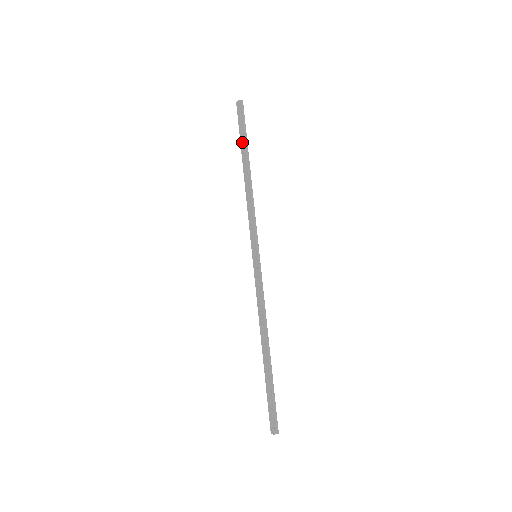
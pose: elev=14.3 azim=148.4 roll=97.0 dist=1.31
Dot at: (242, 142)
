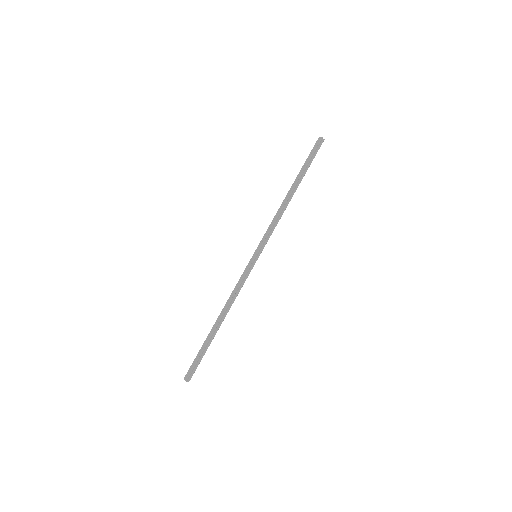
Dot at: (303, 169)
